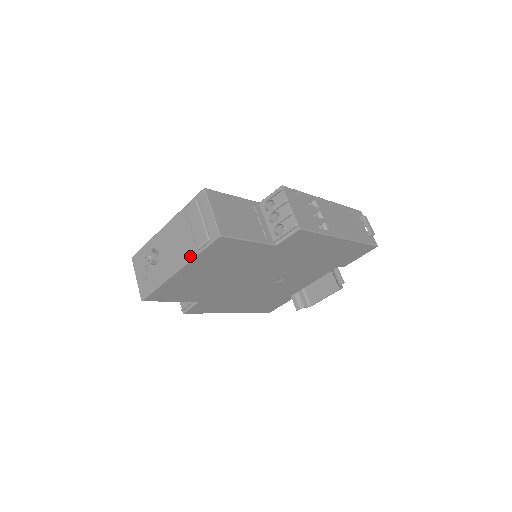
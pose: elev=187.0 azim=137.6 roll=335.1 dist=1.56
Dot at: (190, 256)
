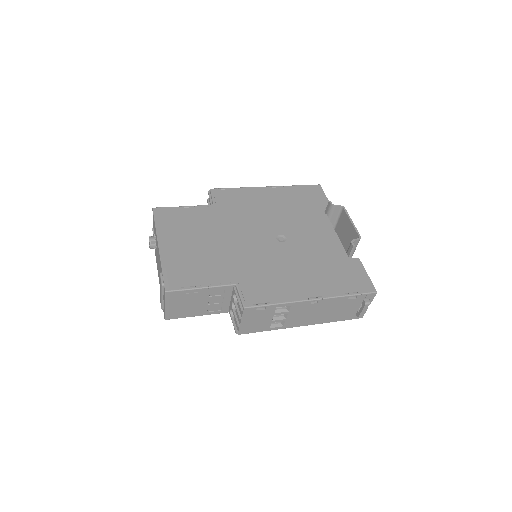
Dot at: occluded
